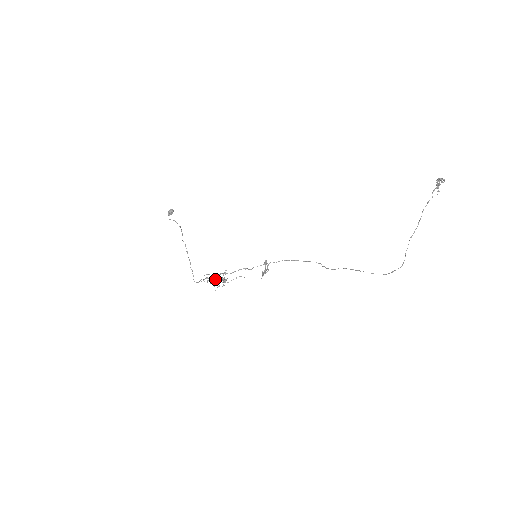
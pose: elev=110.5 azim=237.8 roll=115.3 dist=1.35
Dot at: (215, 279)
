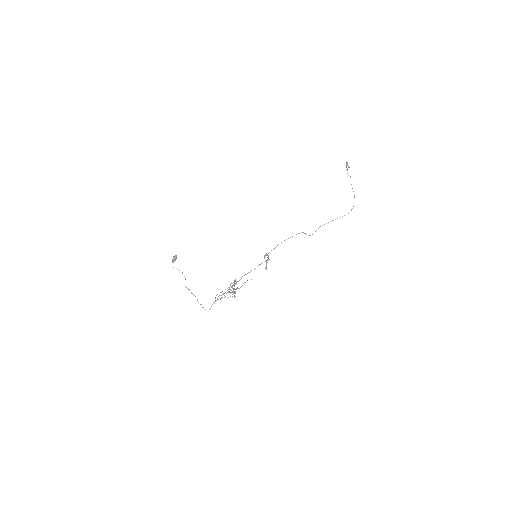
Dot at: (229, 288)
